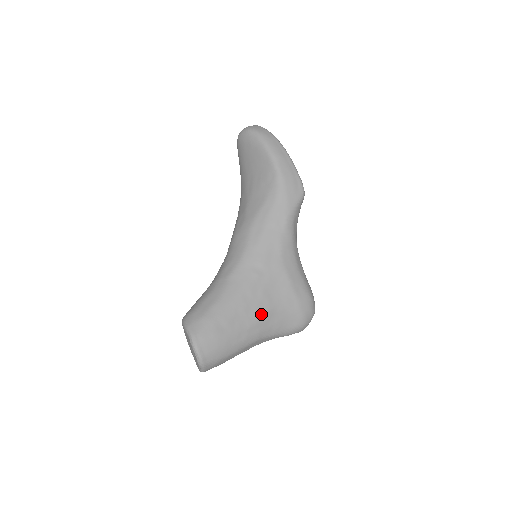
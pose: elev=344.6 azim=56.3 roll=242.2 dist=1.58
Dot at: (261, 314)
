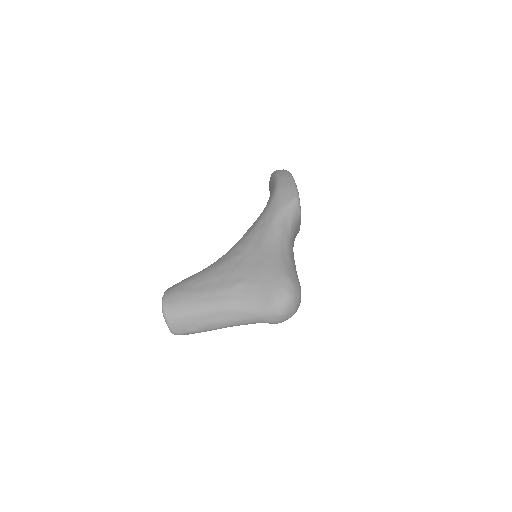
Dot at: (231, 284)
